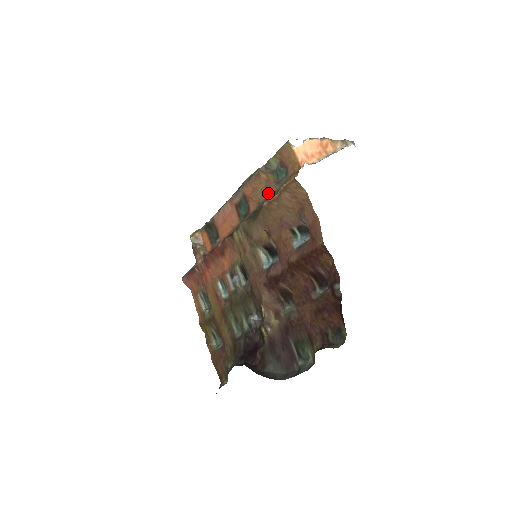
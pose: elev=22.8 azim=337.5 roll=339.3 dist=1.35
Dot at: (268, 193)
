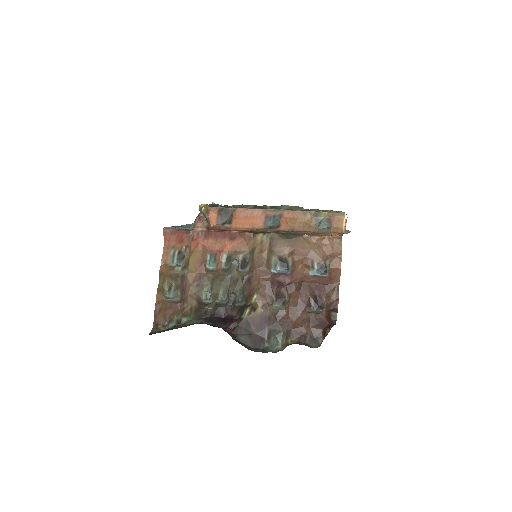
Dot at: (306, 229)
